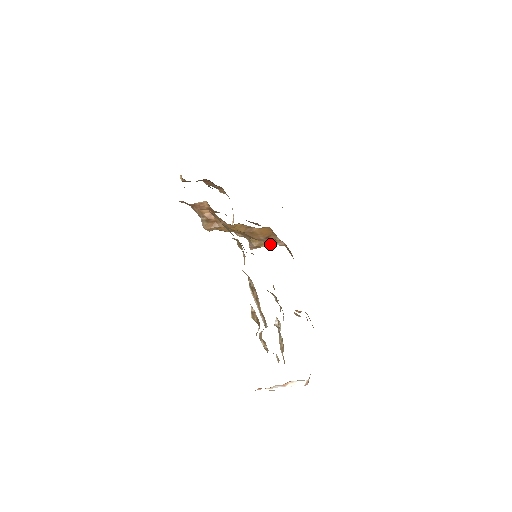
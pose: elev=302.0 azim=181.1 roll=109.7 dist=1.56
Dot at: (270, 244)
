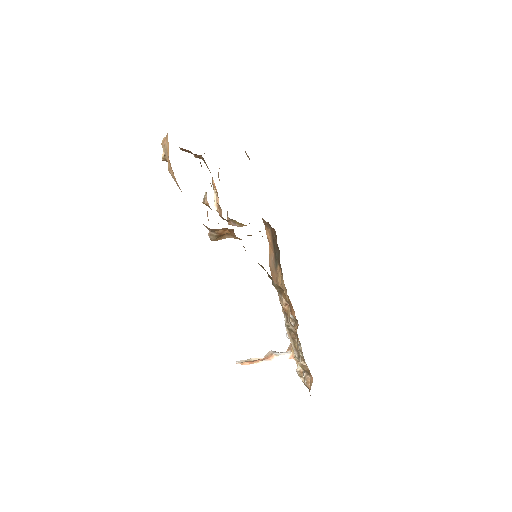
Dot at: occluded
